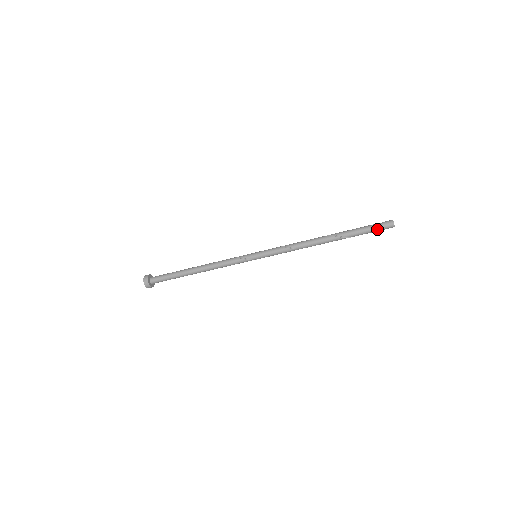
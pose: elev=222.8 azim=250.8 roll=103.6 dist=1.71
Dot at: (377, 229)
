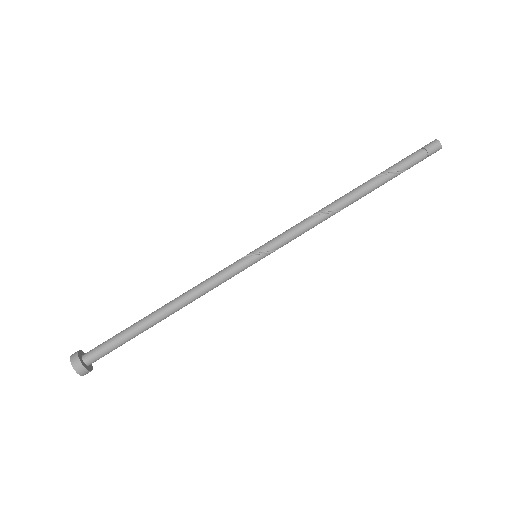
Dot at: (415, 152)
